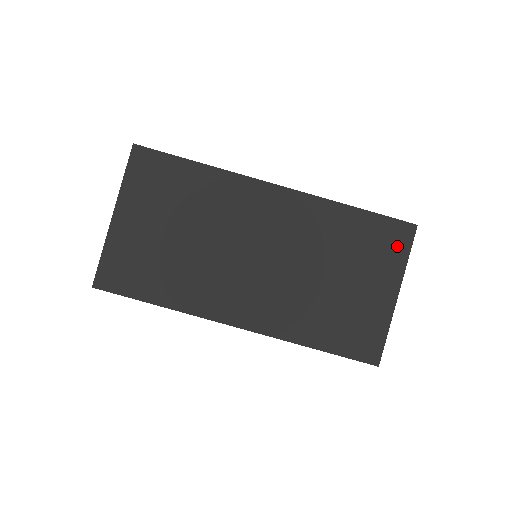
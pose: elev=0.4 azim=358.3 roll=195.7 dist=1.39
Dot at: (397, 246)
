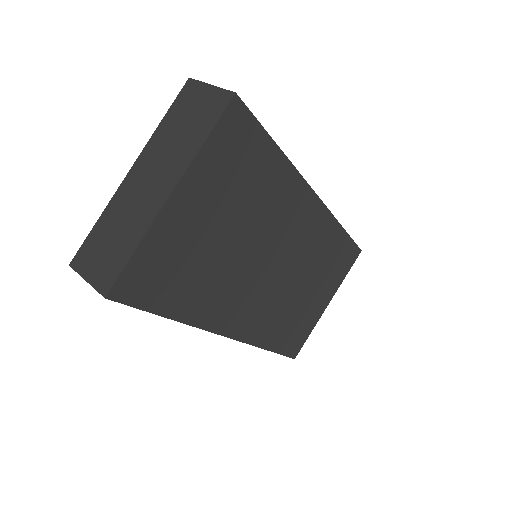
Dot at: (346, 266)
